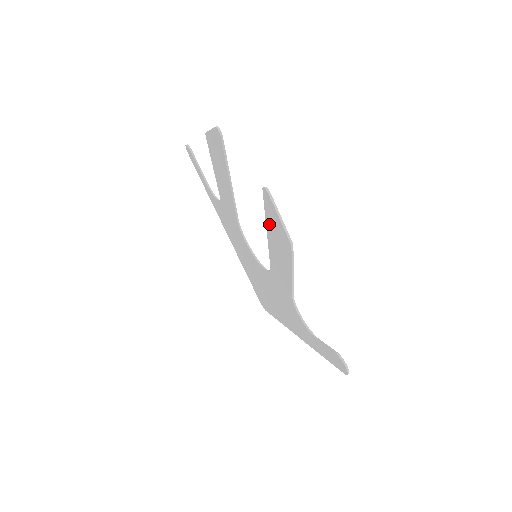
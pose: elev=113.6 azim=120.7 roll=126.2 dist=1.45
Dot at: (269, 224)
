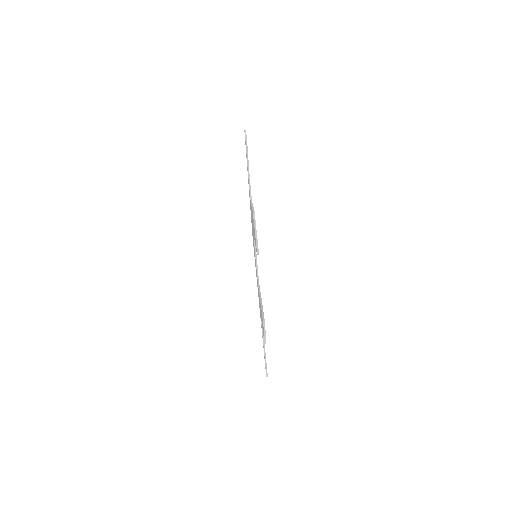
Dot at: (261, 312)
